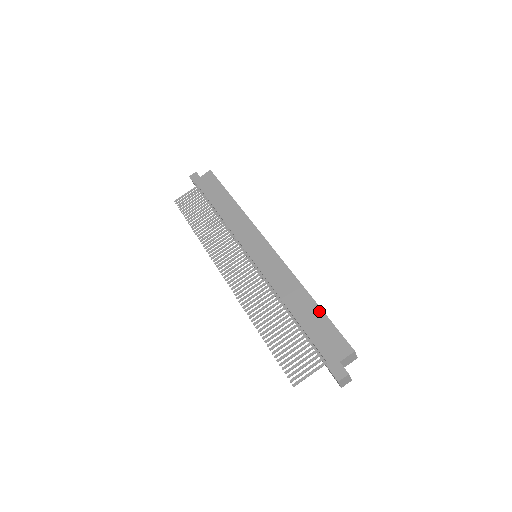
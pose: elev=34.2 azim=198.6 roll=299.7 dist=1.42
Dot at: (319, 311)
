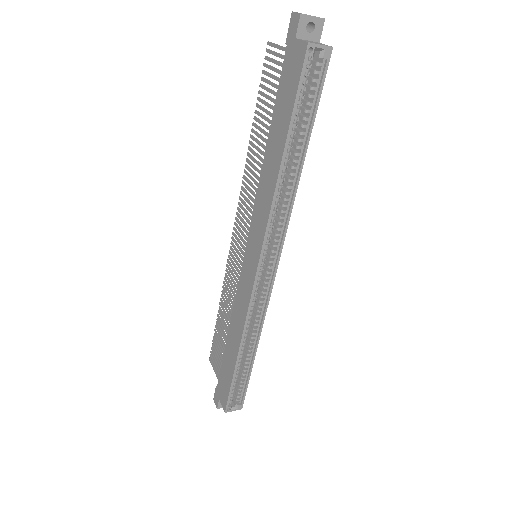
Dot at: (232, 369)
